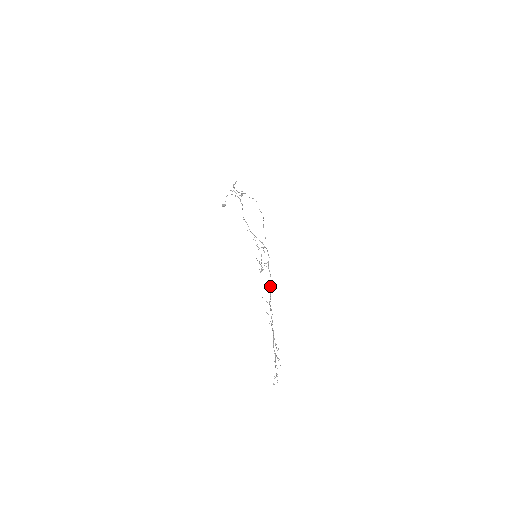
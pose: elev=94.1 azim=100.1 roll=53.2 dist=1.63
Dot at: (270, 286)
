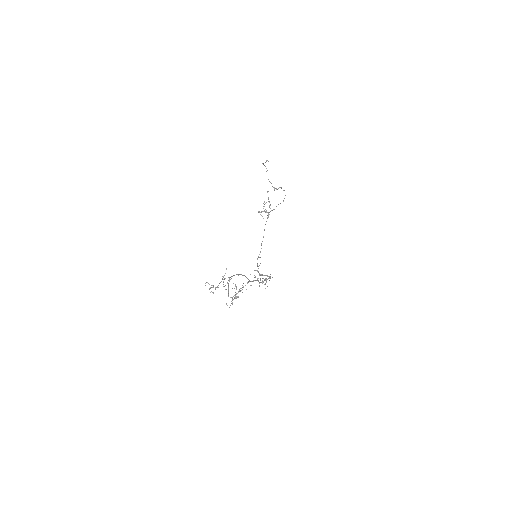
Dot at: (258, 281)
